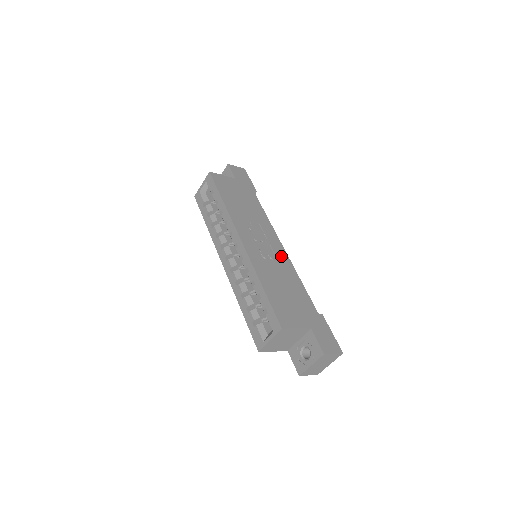
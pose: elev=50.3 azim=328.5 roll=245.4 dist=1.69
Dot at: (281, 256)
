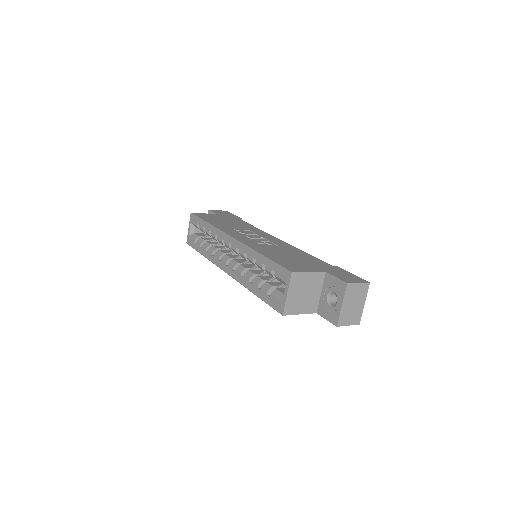
Dot at: (278, 242)
